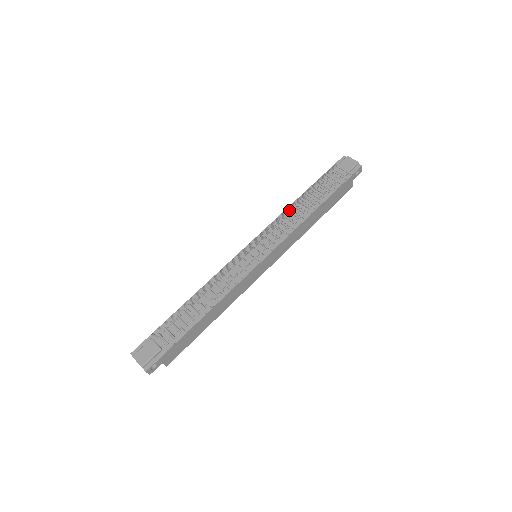
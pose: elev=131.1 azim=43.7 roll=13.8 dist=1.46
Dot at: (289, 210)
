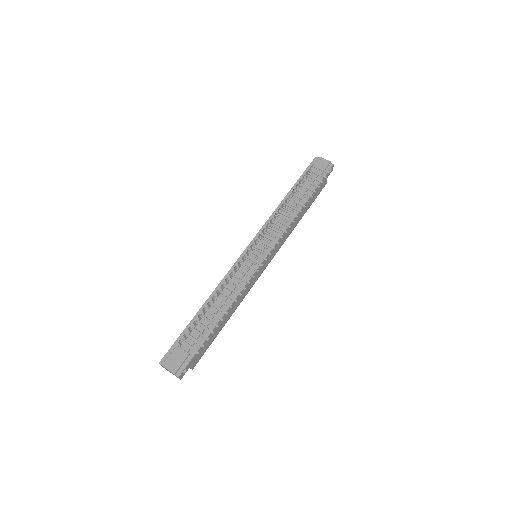
Dot at: occluded
